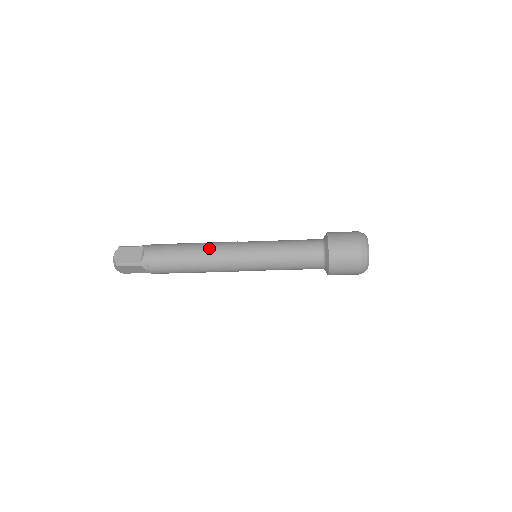
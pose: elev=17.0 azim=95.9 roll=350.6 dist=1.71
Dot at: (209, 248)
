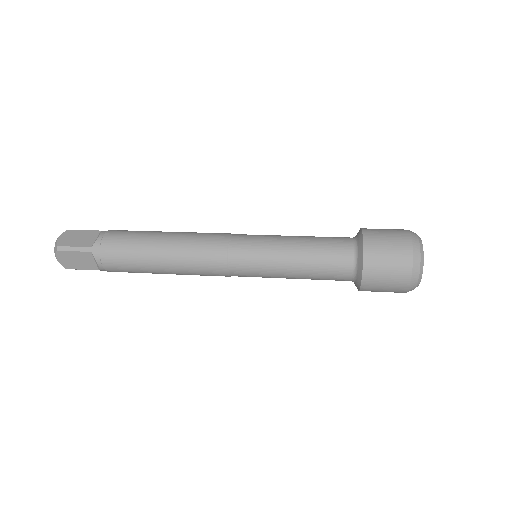
Dot at: (191, 235)
